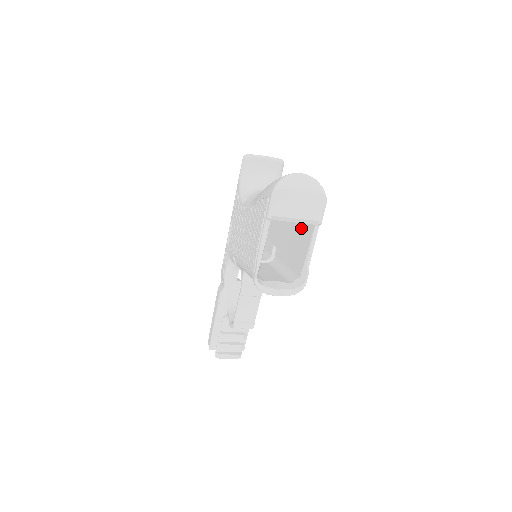
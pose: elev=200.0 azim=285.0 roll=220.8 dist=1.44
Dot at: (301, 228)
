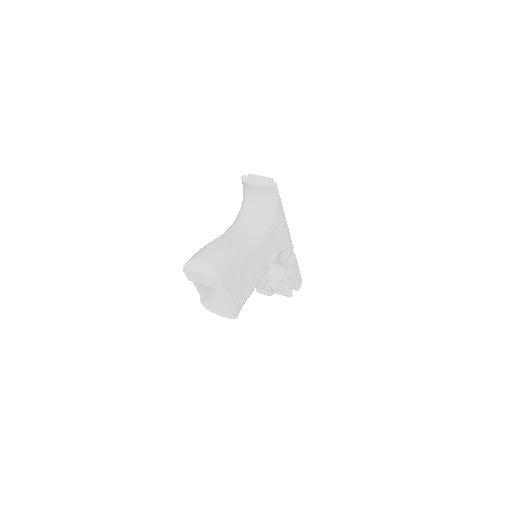
Dot at: occluded
